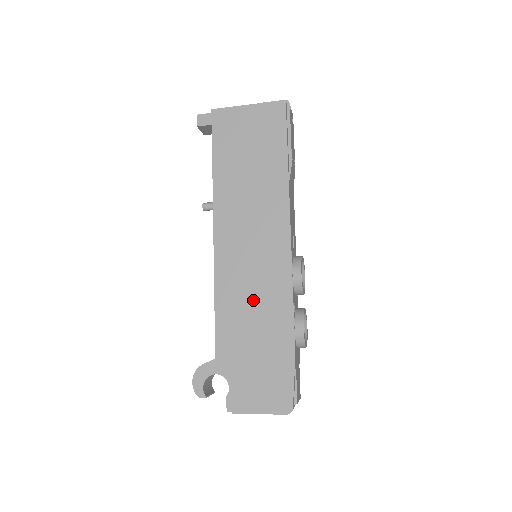
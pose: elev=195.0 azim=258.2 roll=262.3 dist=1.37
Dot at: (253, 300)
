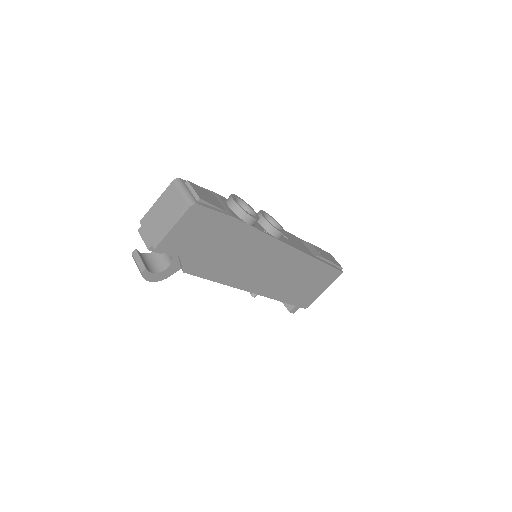
Dot at: occluded
